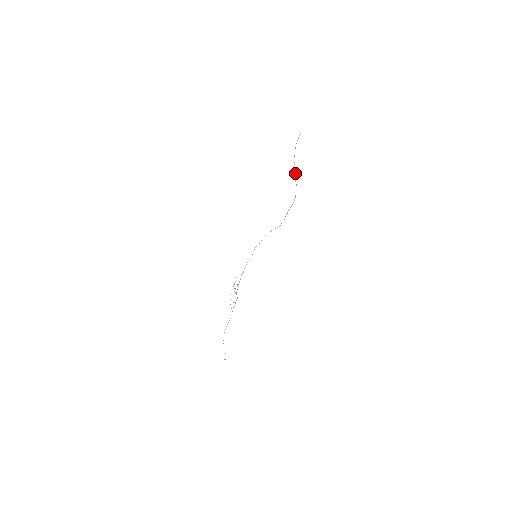
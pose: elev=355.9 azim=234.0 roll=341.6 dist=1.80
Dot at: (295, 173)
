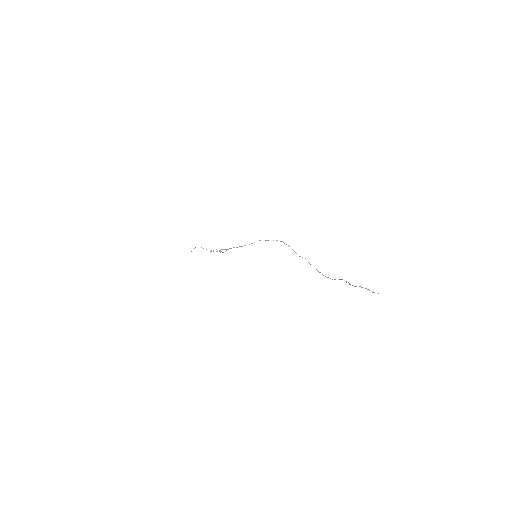
Dot at: occluded
